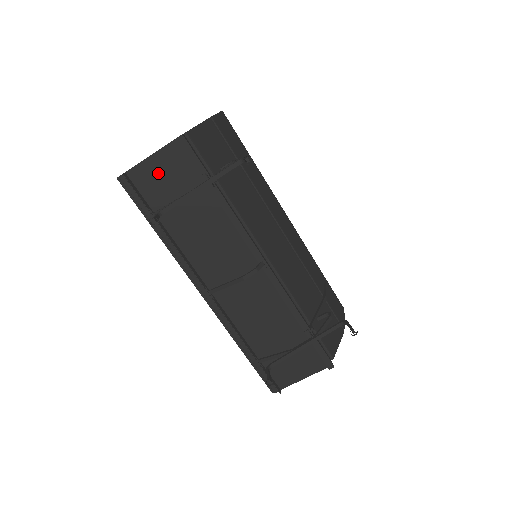
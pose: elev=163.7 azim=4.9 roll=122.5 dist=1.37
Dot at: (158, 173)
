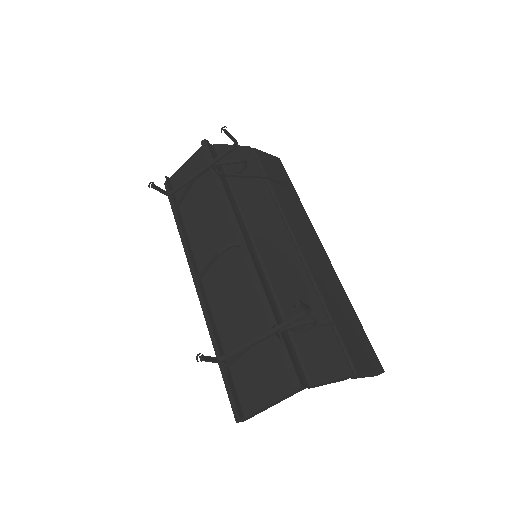
Dot at: (188, 174)
